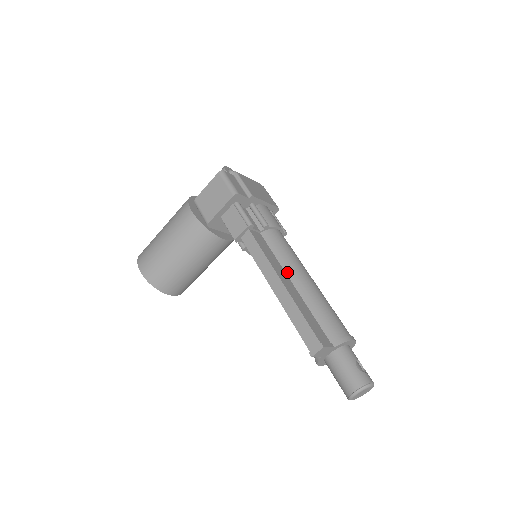
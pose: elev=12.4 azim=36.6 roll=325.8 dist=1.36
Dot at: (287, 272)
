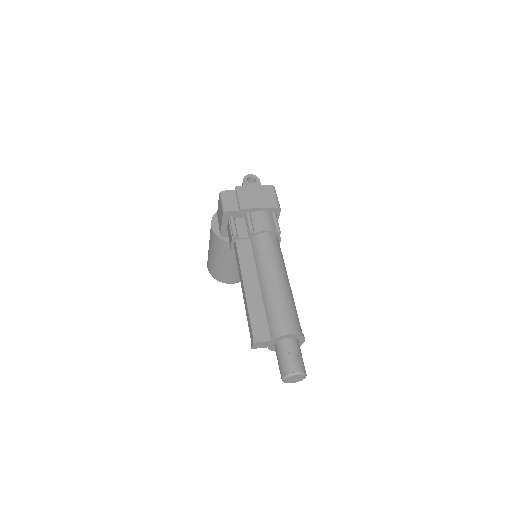
Dot at: (258, 274)
